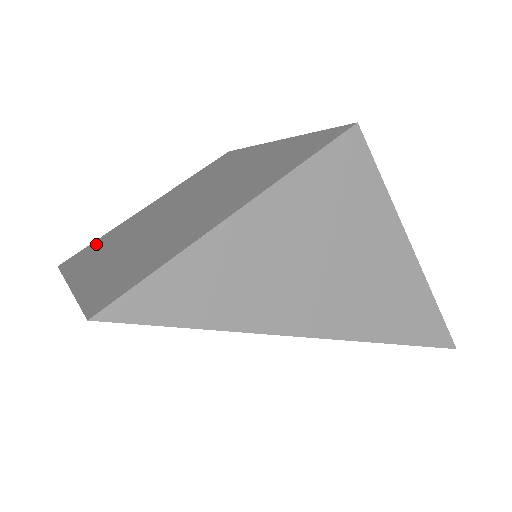
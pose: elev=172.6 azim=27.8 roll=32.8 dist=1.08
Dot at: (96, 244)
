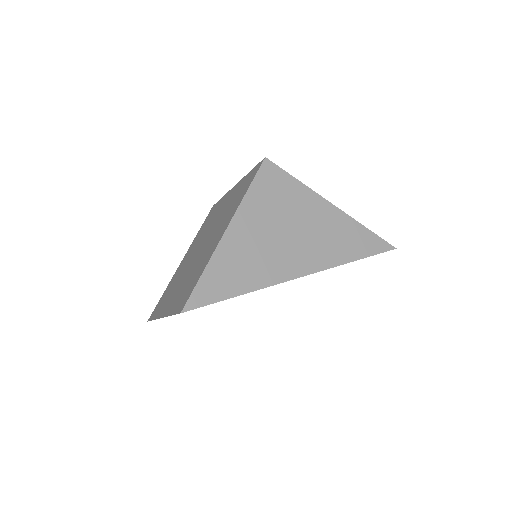
Dot at: (163, 297)
